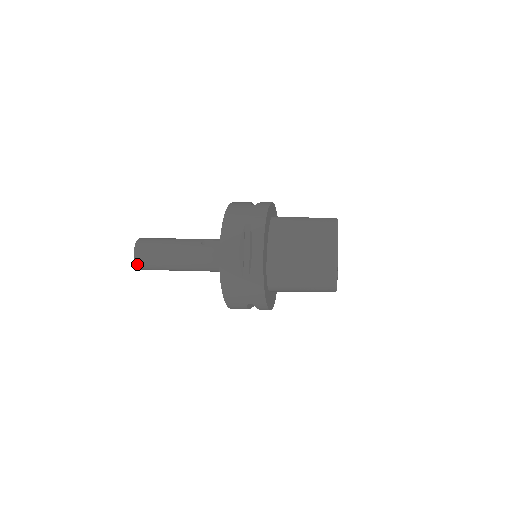
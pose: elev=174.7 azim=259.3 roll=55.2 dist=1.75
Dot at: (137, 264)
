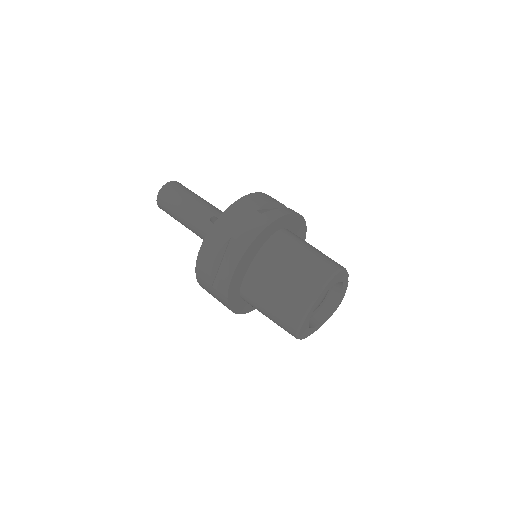
Dot at: (159, 206)
